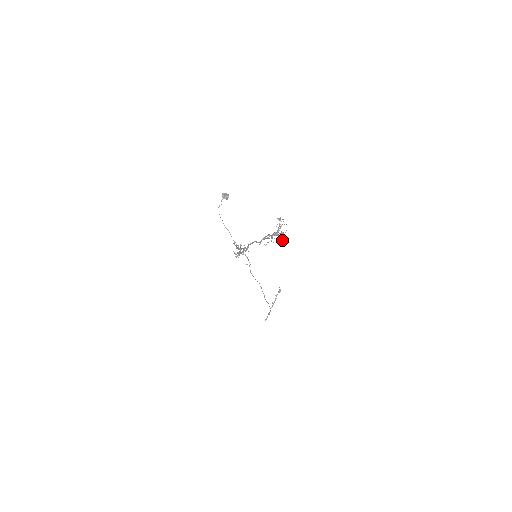
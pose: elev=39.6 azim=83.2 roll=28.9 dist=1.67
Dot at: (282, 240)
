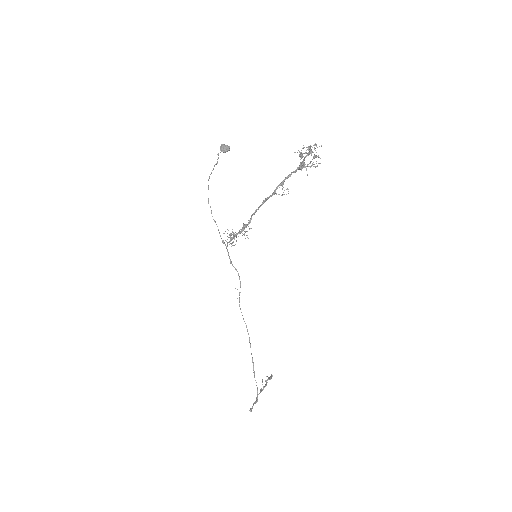
Dot at: (315, 166)
